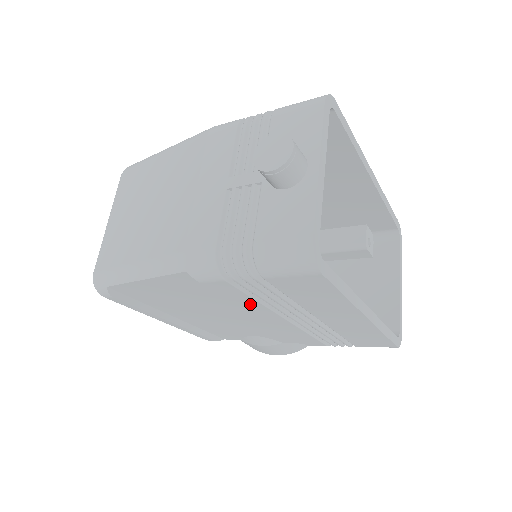
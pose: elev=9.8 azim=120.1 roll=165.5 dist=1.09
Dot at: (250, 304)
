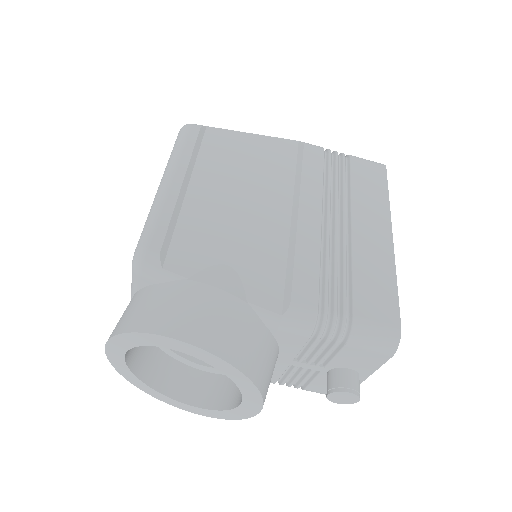
Dot at: (313, 181)
